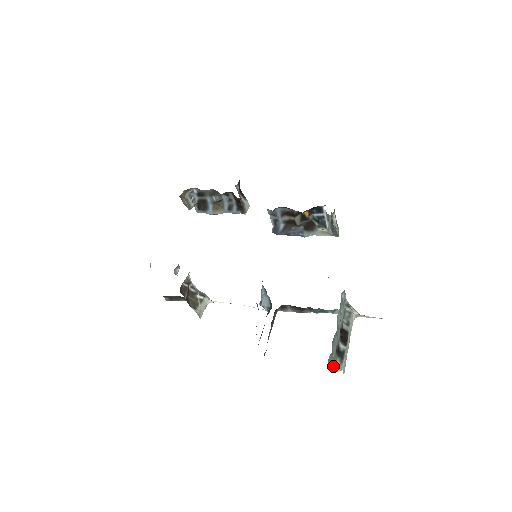
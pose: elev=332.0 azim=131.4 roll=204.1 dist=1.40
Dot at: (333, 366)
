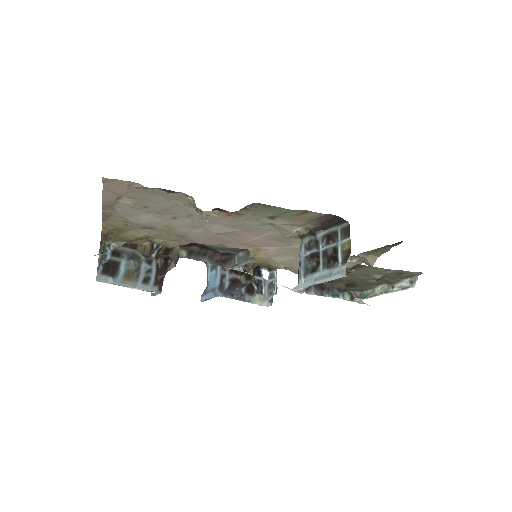
Dot at: occluded
